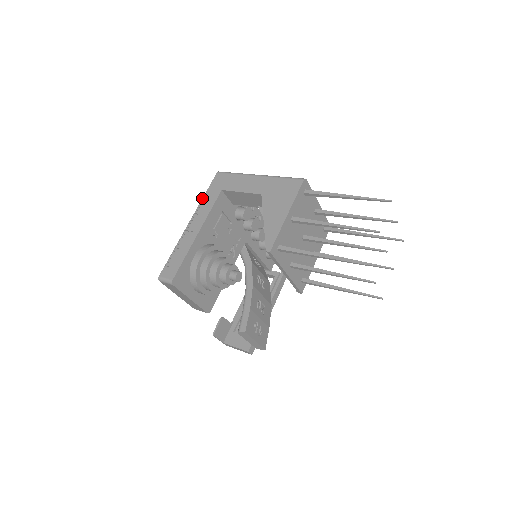
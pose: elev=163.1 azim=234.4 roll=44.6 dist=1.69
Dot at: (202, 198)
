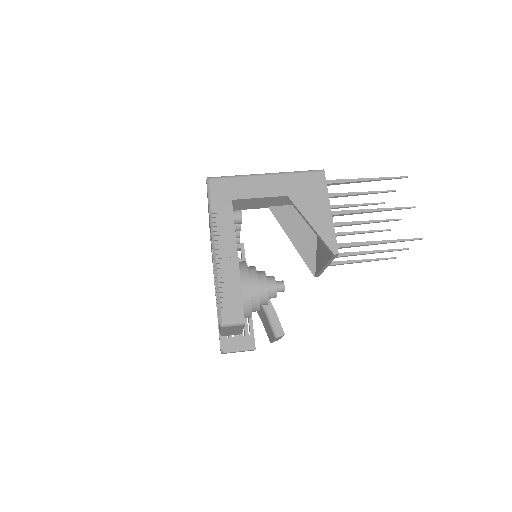
Dot at: (212, 215)
